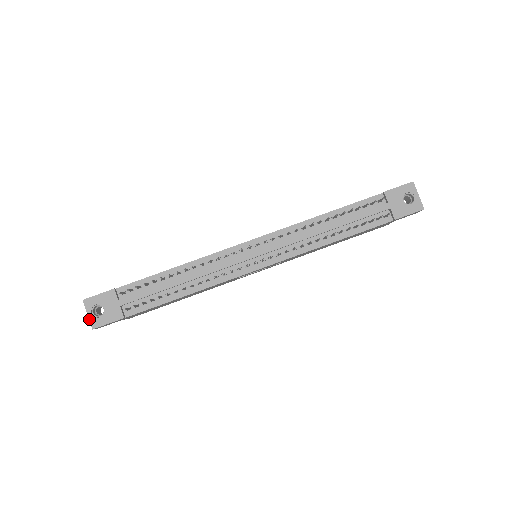
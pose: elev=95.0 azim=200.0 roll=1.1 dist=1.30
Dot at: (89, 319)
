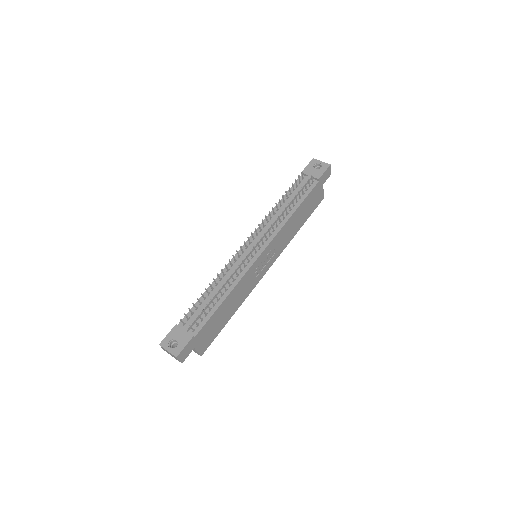
Dot at: (170, 353)
